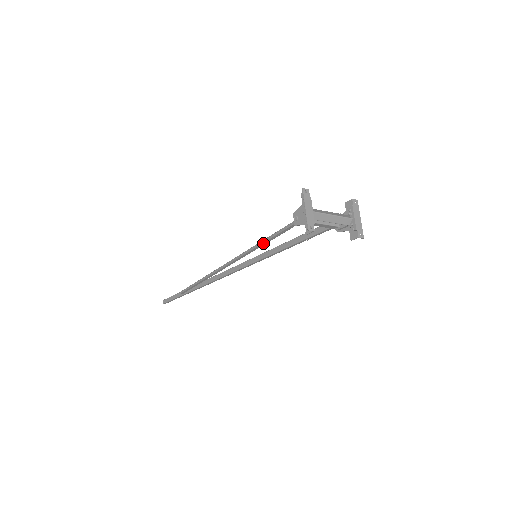
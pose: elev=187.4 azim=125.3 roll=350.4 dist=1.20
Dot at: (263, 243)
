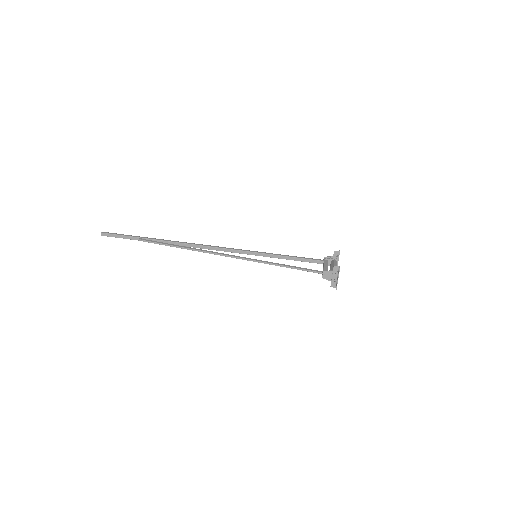
Dot at: (282, 266)
